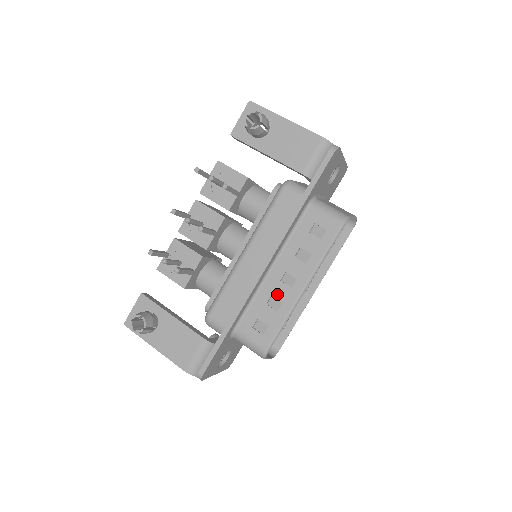
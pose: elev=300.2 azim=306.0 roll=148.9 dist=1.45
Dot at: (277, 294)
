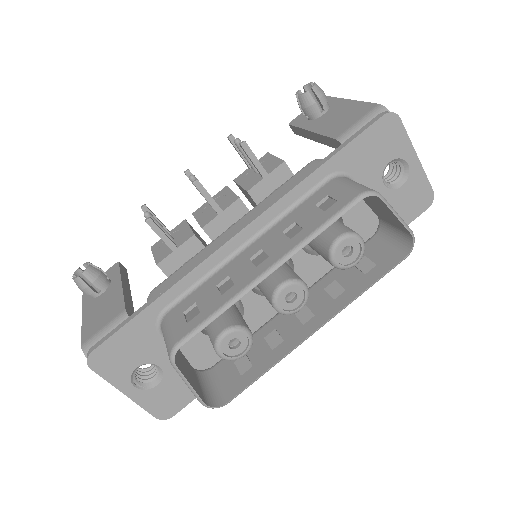
Dot at: (235, 274)
